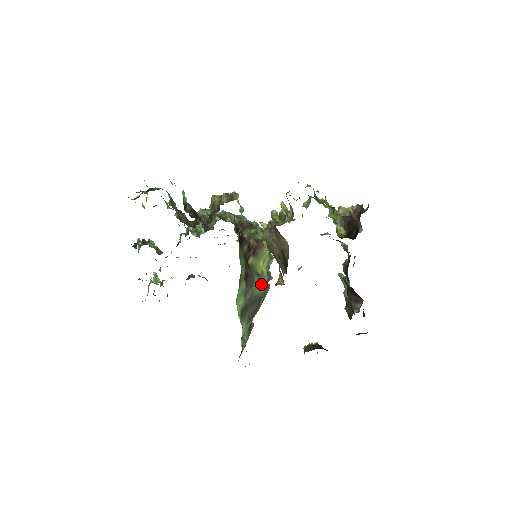
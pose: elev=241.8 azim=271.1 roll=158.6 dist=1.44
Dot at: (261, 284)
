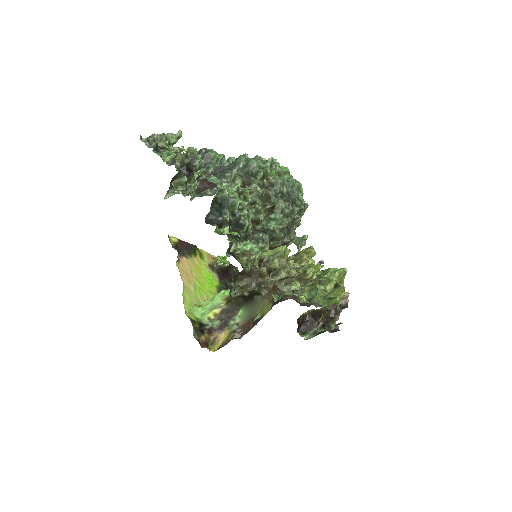
Dot at: occluded
